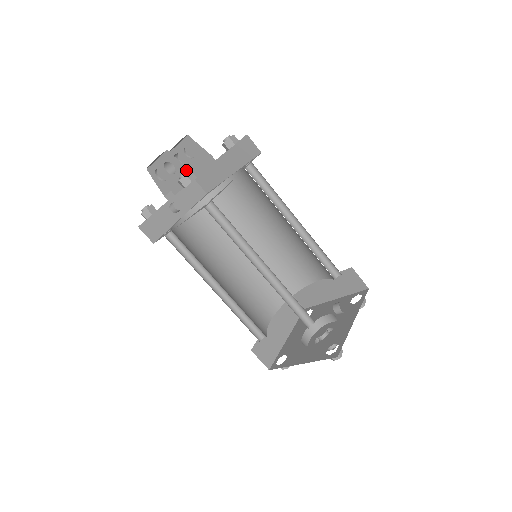
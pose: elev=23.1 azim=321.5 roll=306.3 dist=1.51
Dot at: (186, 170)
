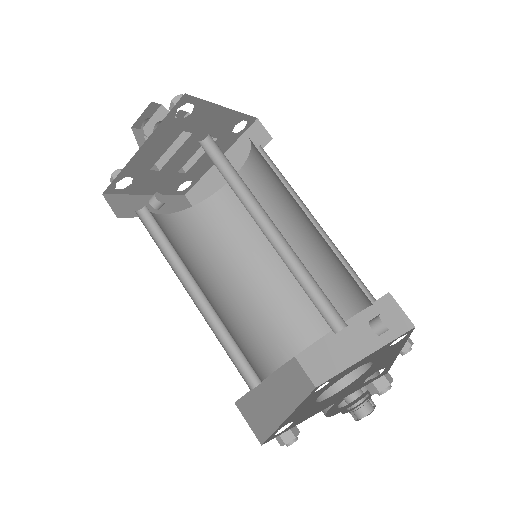
Dot at: occluded
